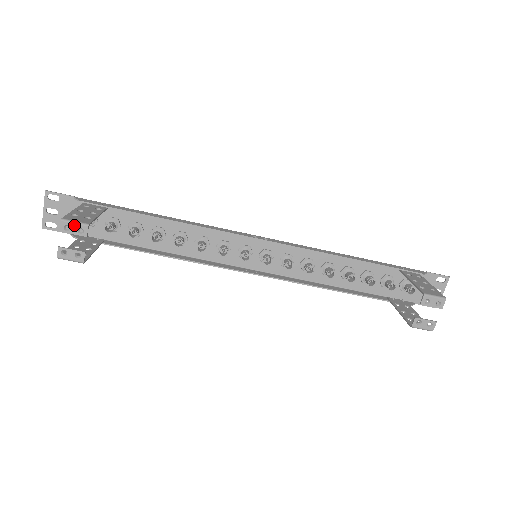
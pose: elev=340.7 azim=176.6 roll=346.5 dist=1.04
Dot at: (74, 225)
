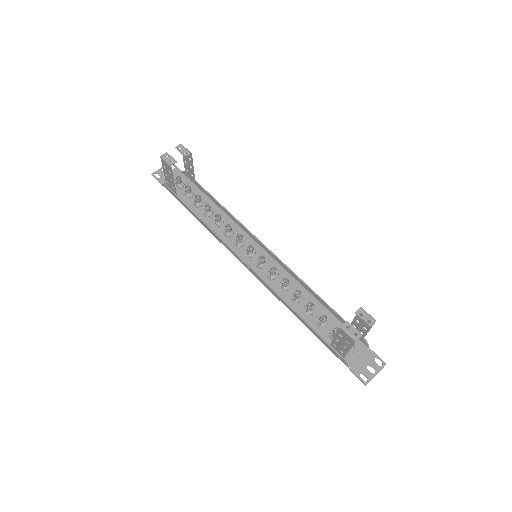
Dot at: (185, 149)
